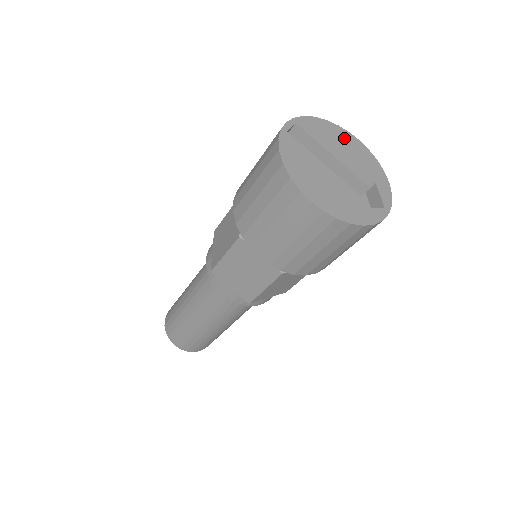
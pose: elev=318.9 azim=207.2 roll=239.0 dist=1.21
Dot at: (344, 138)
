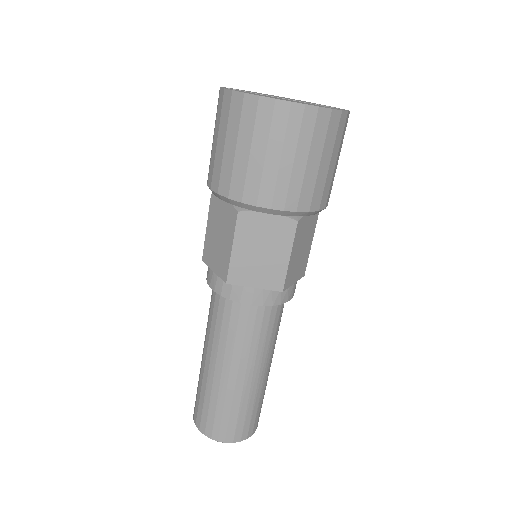
Dot at: occluded
